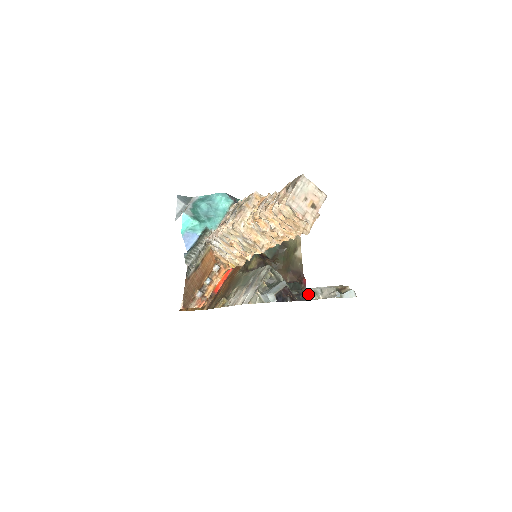
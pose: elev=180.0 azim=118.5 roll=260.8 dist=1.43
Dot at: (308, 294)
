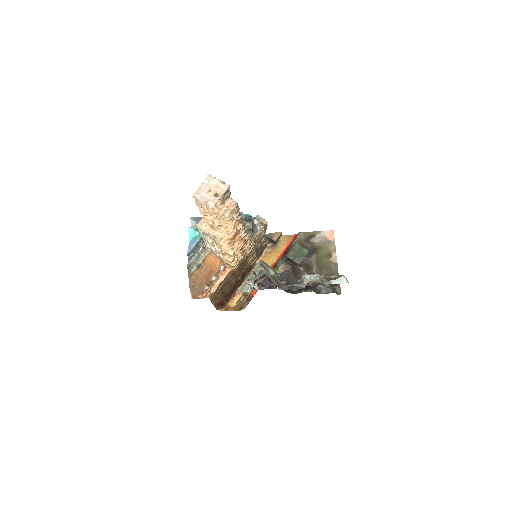
Dot at: (299, 283)
